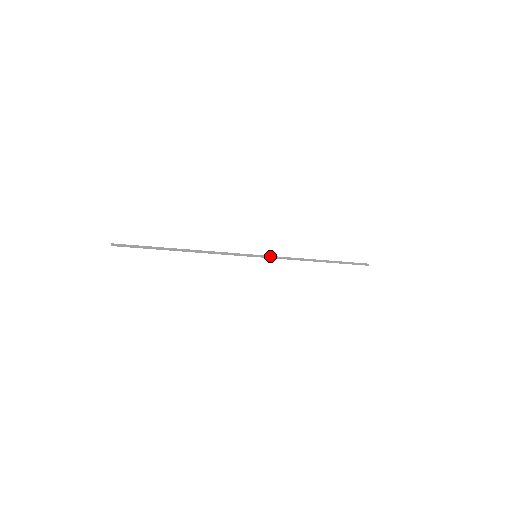
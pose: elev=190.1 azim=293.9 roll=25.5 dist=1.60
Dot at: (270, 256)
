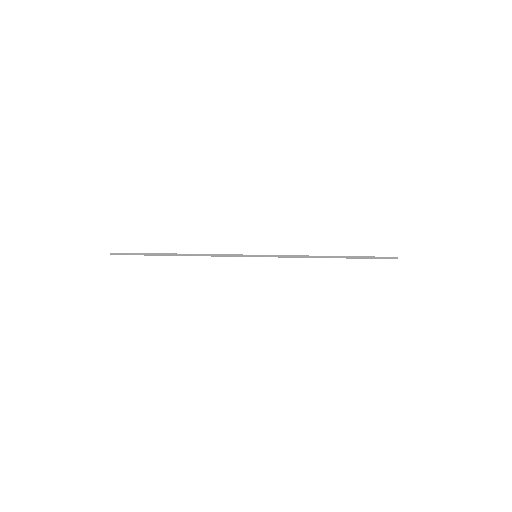
Dot at: (272, 255)
